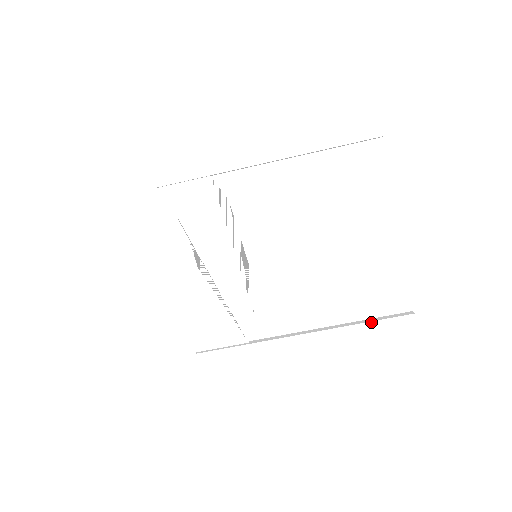
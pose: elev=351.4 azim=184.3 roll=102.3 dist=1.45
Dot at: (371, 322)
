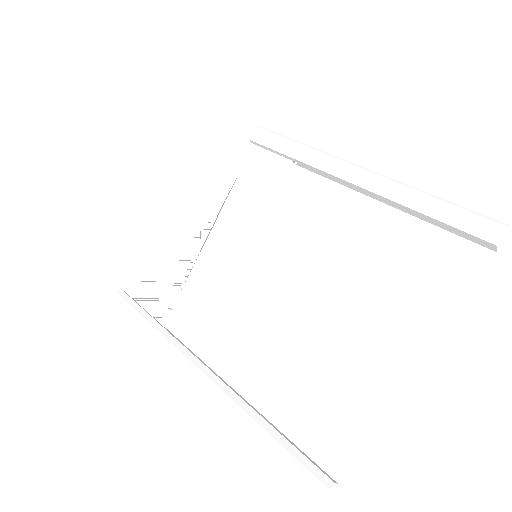
Dot at: (278, 433)
